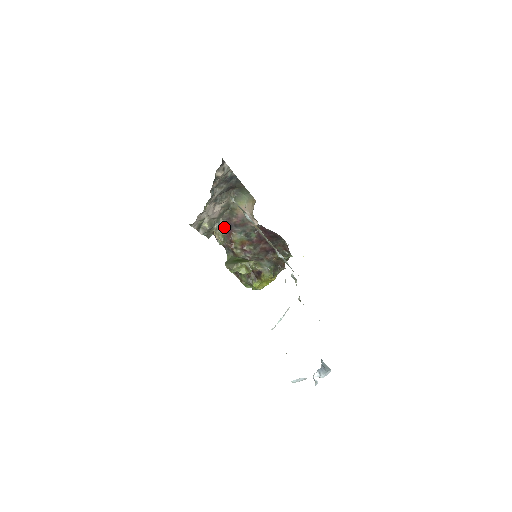
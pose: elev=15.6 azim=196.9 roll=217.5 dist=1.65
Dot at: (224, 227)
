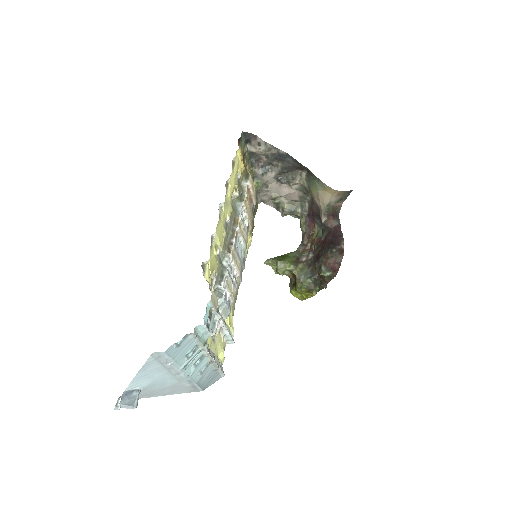
Dot at: (308, 214)
